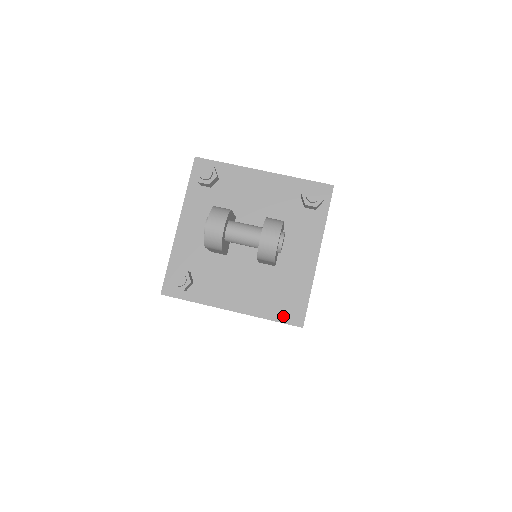
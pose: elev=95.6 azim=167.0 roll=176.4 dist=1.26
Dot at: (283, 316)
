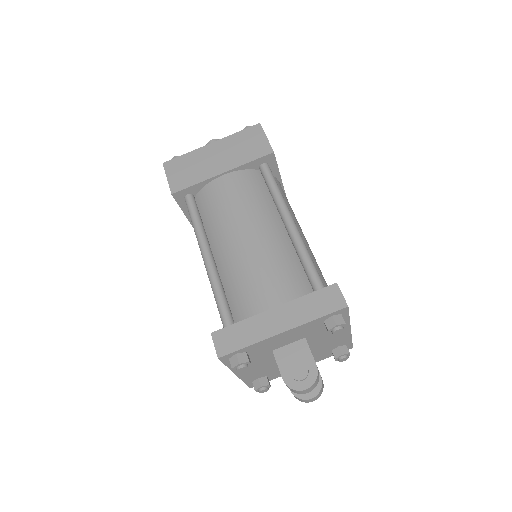
Dot at: (251, 383)
